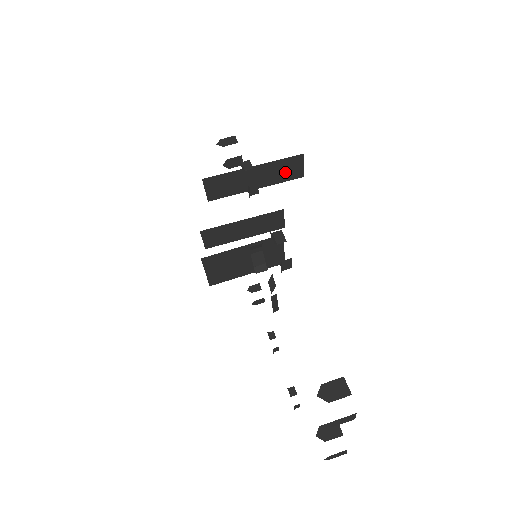
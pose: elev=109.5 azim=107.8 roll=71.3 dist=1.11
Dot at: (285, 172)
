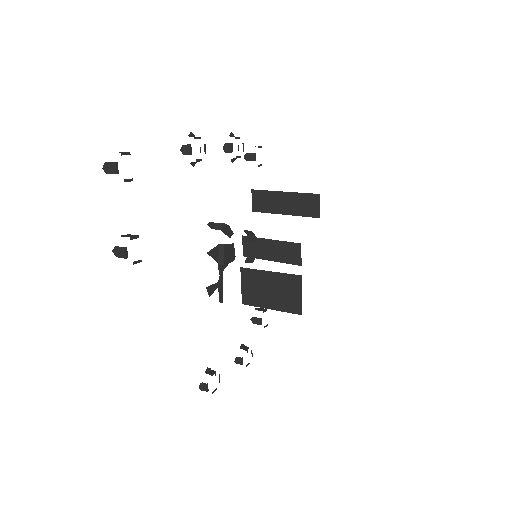
Dot at: (306, 207)
